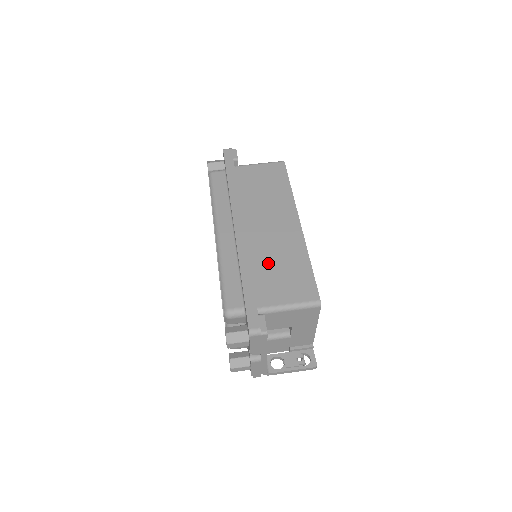
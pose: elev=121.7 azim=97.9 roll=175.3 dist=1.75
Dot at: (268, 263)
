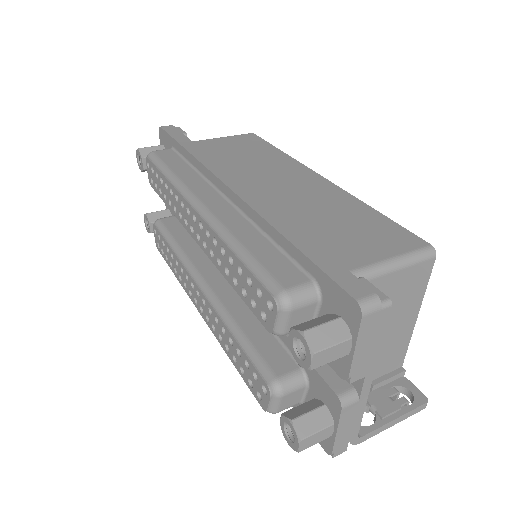
Dot at: (310, 220)
